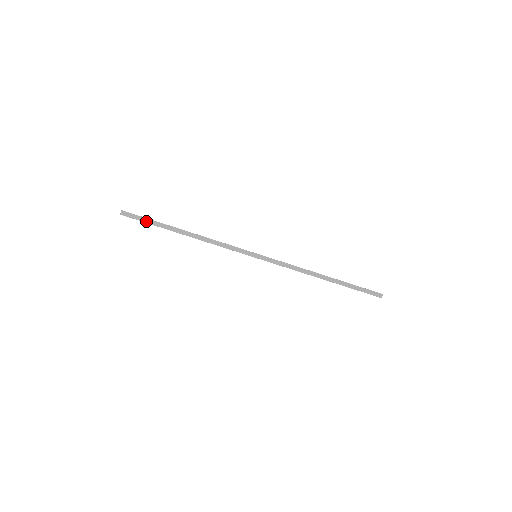
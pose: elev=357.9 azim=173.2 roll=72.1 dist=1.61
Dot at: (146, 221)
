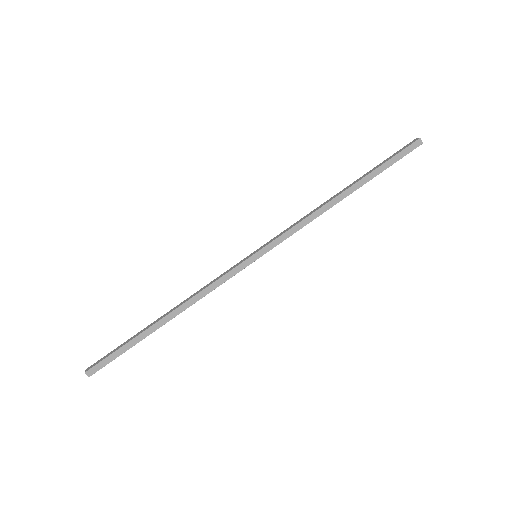
Dot at: (118, 354)
